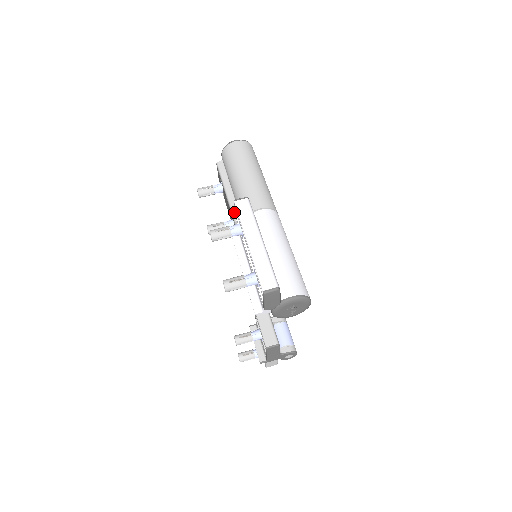
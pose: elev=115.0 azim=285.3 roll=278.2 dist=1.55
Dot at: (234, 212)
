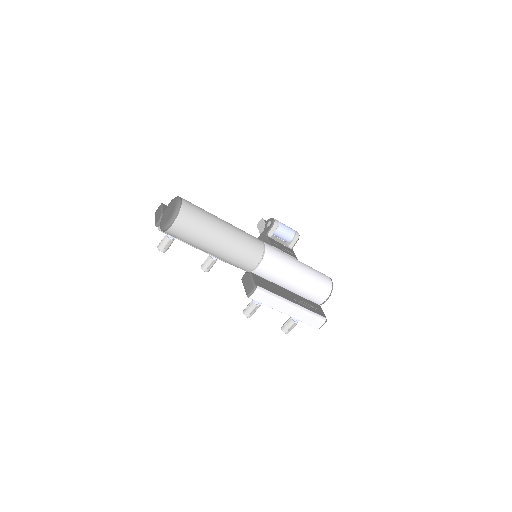
Dot at: occluded
